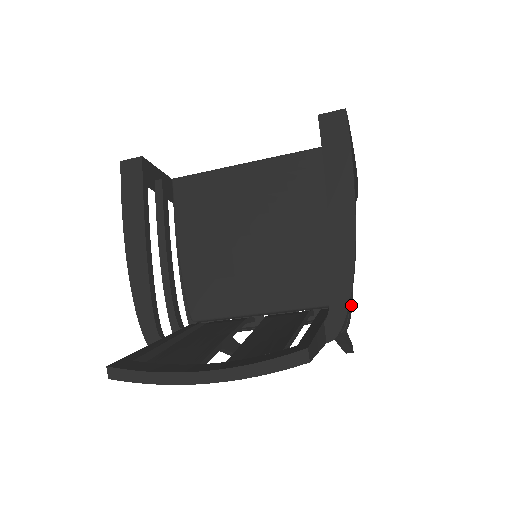
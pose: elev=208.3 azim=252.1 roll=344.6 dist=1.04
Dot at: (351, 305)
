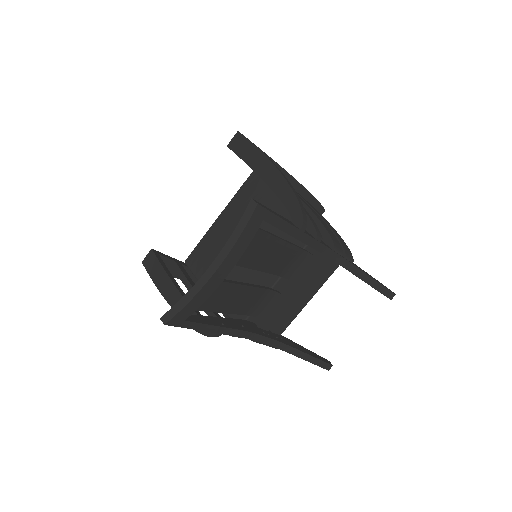
Dot at: (342, 241)
